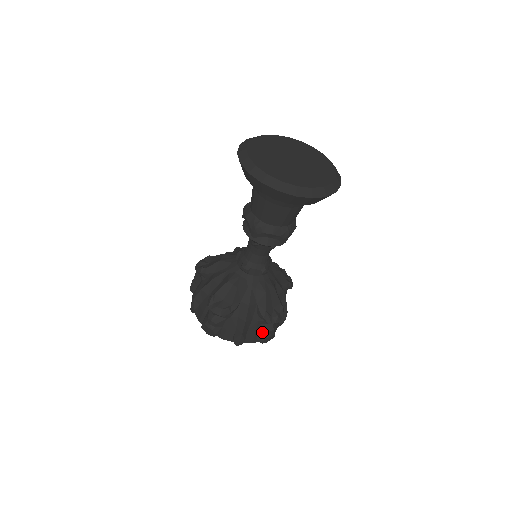
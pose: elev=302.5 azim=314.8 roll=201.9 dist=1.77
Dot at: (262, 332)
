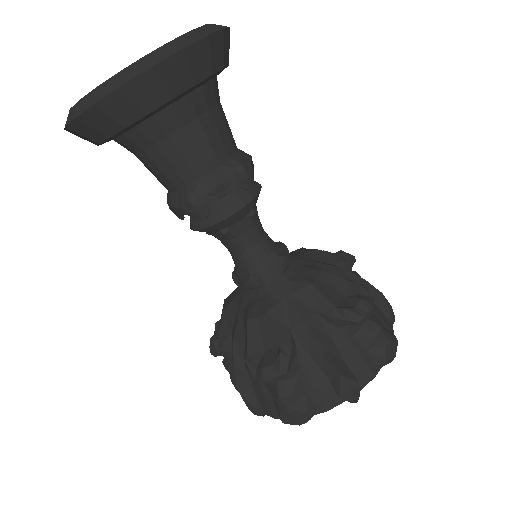
Dot at: occluded
